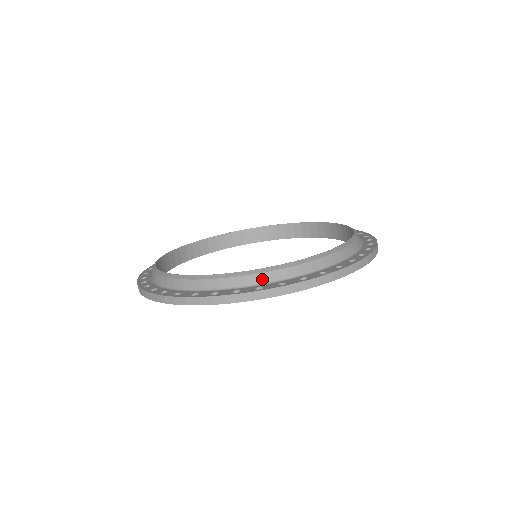
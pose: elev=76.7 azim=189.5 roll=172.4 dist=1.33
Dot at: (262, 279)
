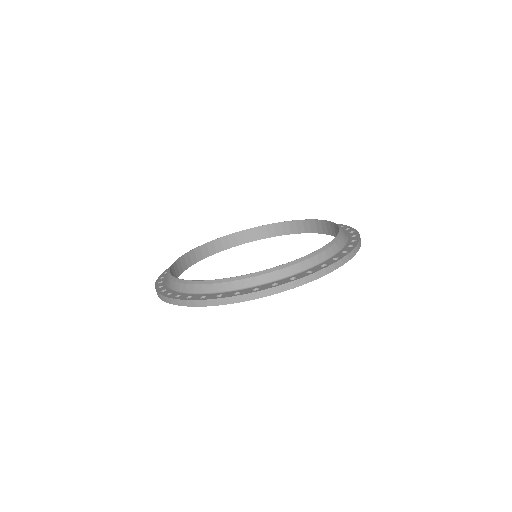
Dot at: (225, 287)
